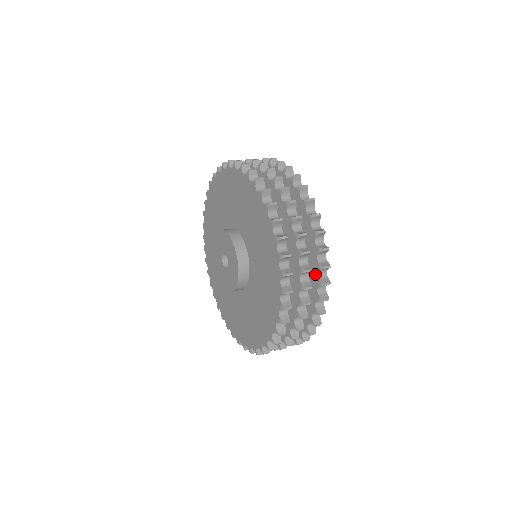
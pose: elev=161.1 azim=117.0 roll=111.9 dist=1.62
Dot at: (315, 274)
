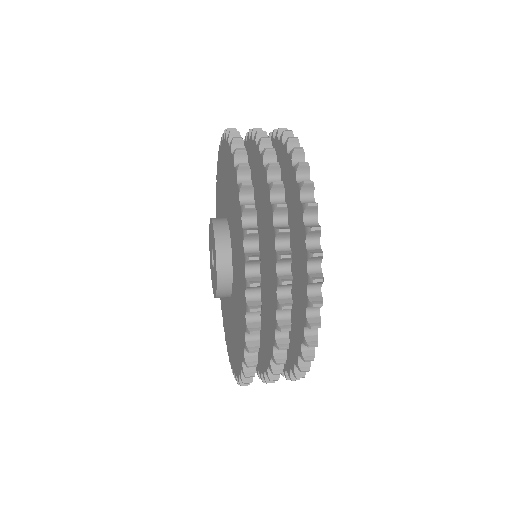
Dot at: (291, 171)
